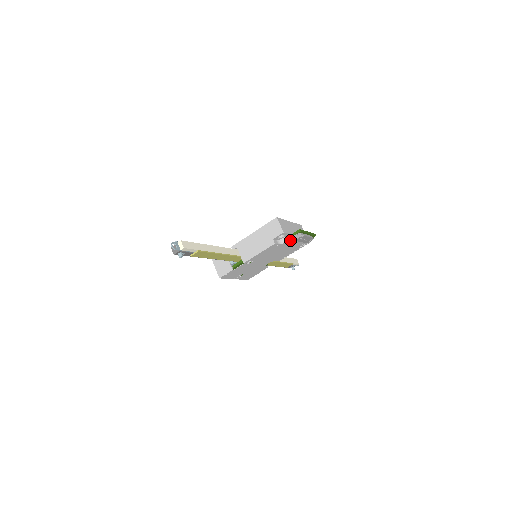
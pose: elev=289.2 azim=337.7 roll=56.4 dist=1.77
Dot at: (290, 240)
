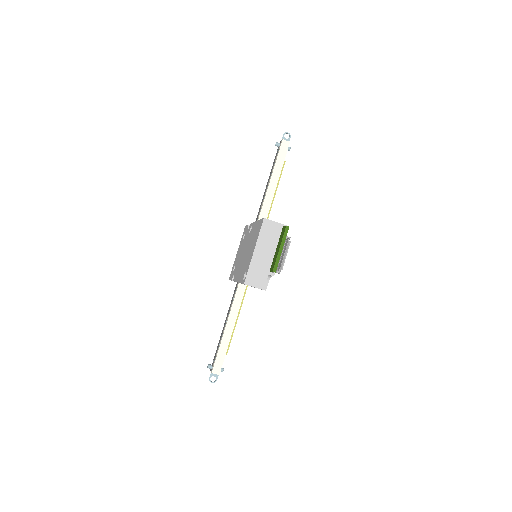
Dot at: (273, 273)
